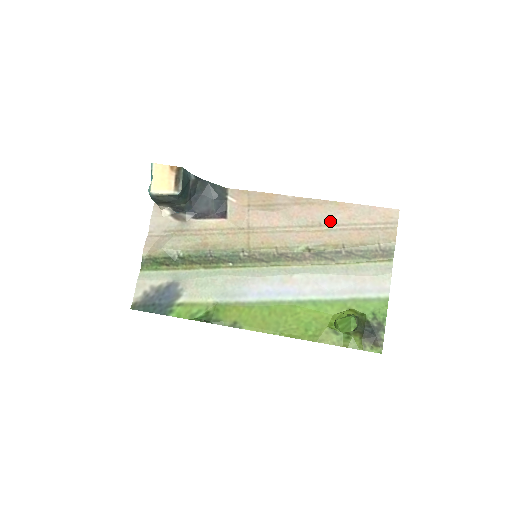
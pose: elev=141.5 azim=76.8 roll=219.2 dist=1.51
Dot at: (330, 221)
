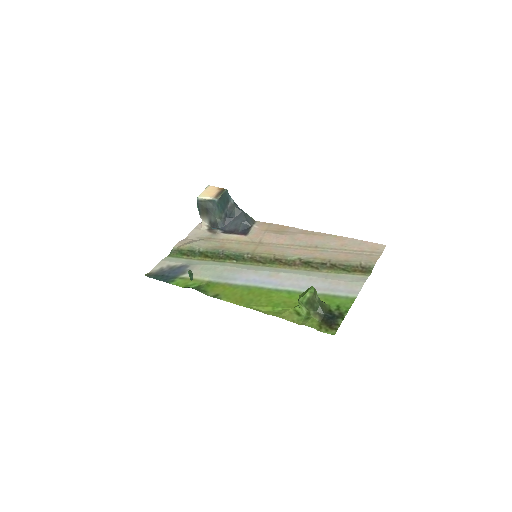
Dot at: (325, 245)
